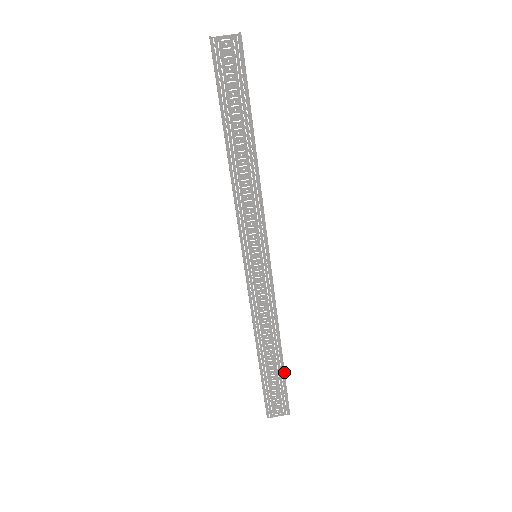
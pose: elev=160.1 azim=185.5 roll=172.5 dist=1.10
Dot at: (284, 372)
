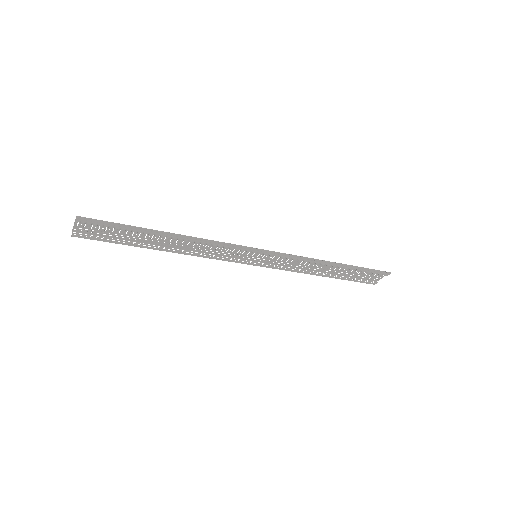
Dot at: (355, 270)
